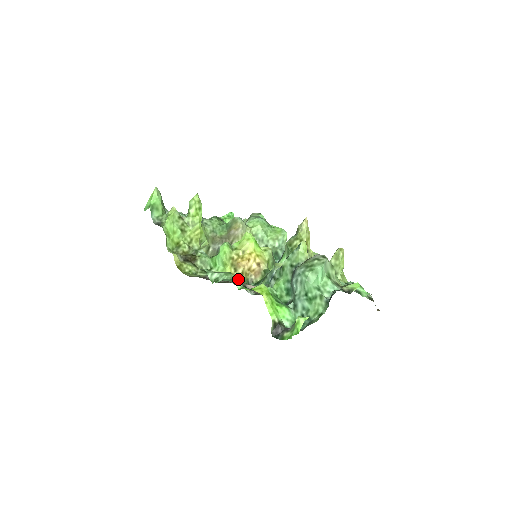
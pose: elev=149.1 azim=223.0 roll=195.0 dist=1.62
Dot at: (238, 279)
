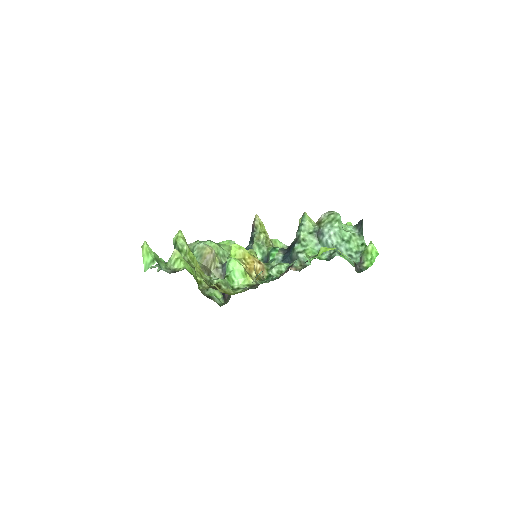
Dot at: (258, 281)
